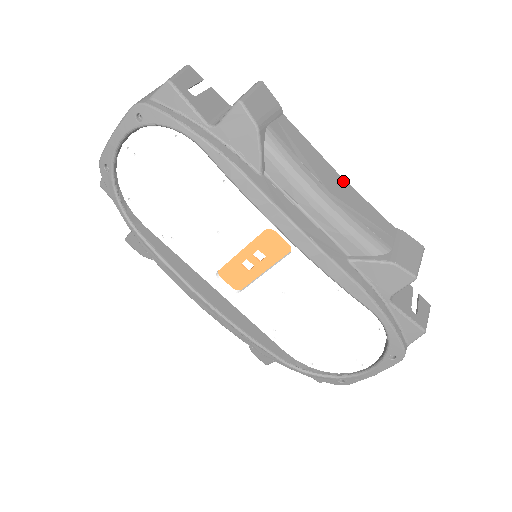
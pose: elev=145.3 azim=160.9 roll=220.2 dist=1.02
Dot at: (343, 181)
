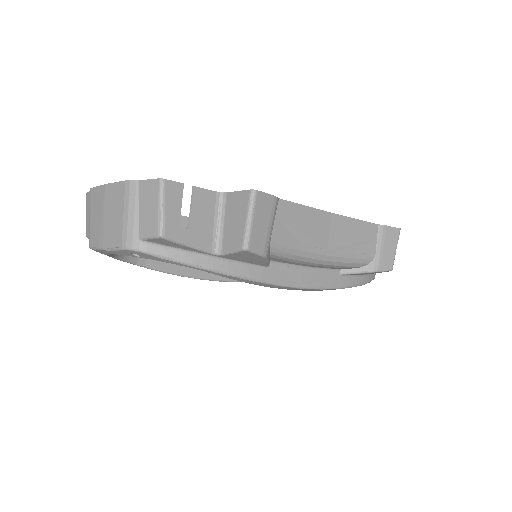
Dot at: (336, 218)
